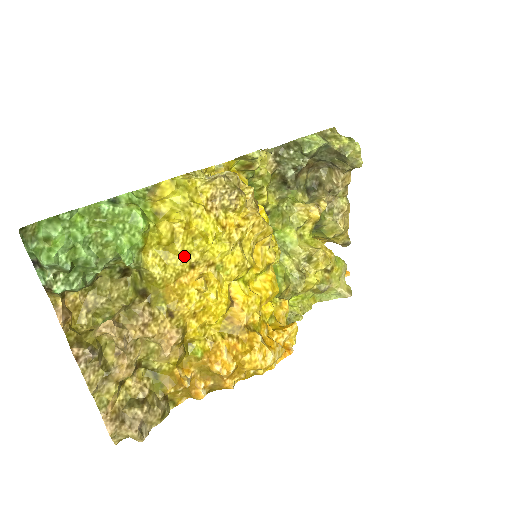
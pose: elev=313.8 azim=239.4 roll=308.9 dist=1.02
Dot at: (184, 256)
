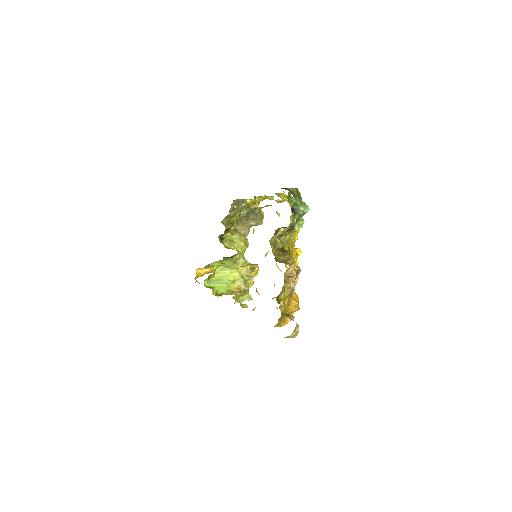
Dot at: (294, 235)
